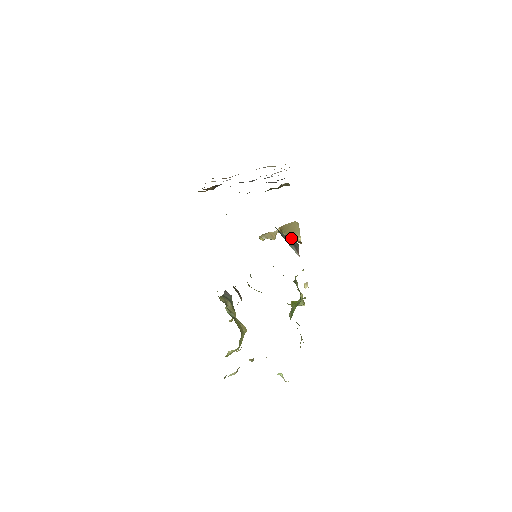
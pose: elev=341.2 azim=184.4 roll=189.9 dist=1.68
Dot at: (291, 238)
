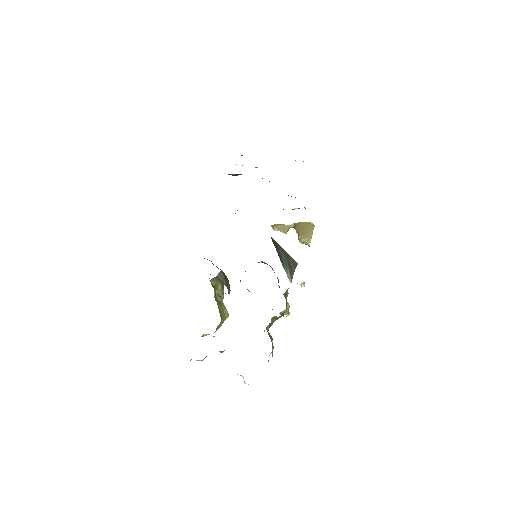
Dot at: (301, 239)
